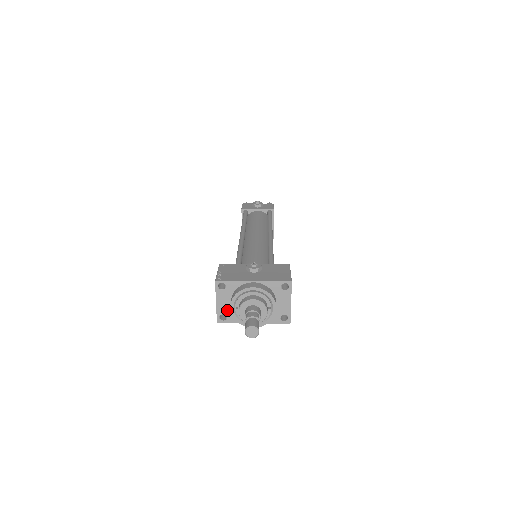
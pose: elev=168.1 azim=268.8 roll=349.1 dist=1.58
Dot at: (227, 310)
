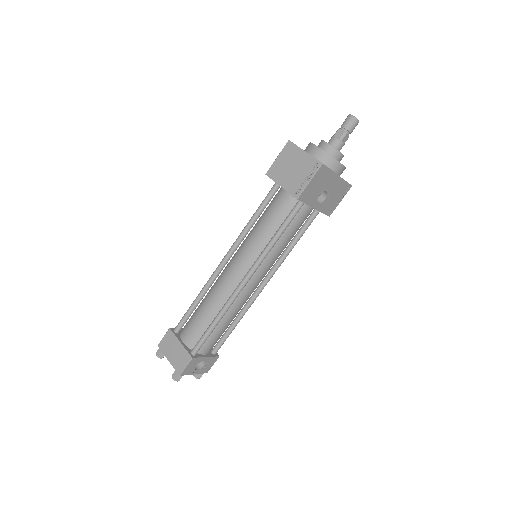
Dot at: occluded
